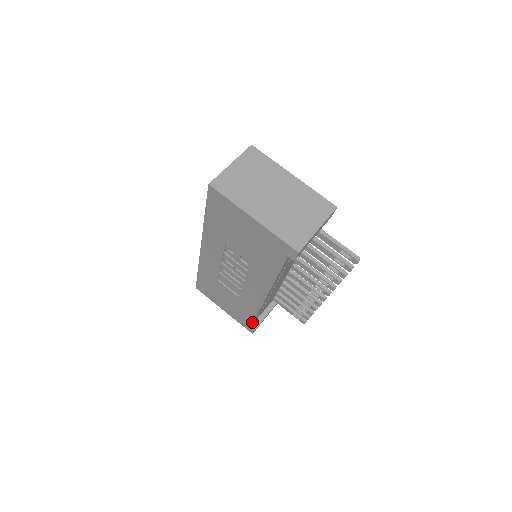
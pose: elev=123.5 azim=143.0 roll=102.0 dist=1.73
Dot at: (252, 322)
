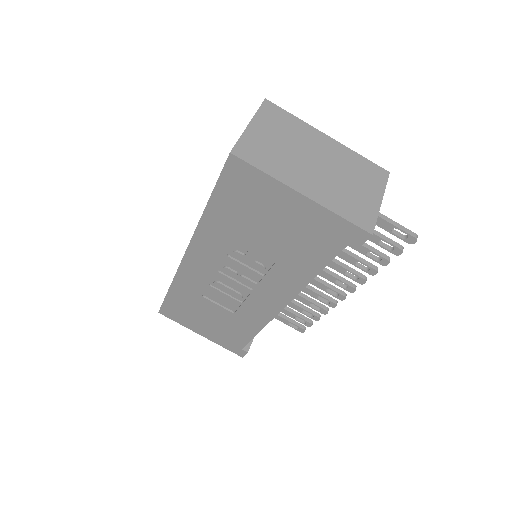
Dot at: (247, 343)
